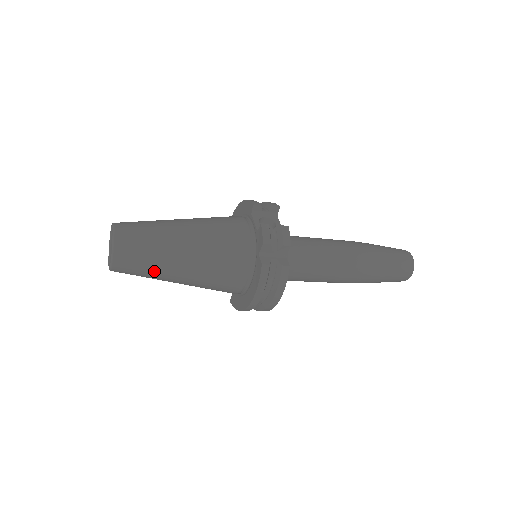
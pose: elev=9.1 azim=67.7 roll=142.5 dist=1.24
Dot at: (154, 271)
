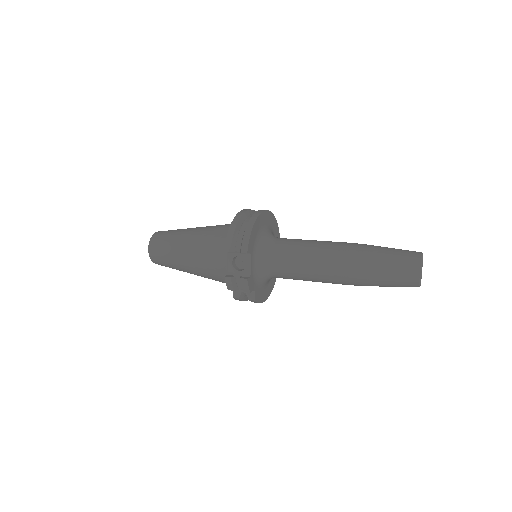
Dot at: occluded
